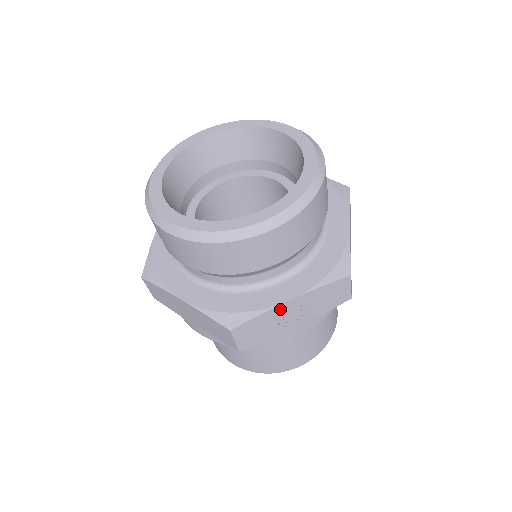
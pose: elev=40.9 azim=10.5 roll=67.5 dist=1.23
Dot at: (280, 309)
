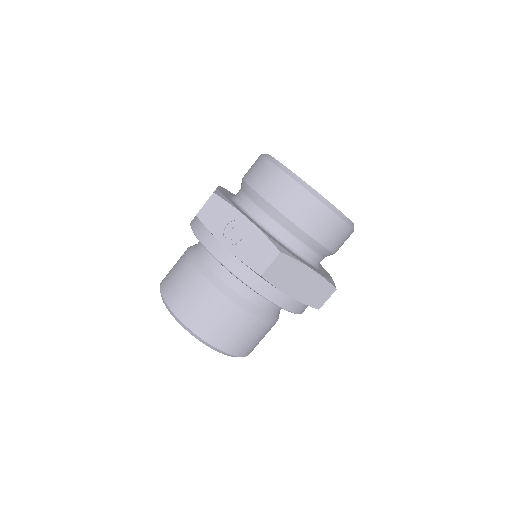
Dot at: (238, 217)
